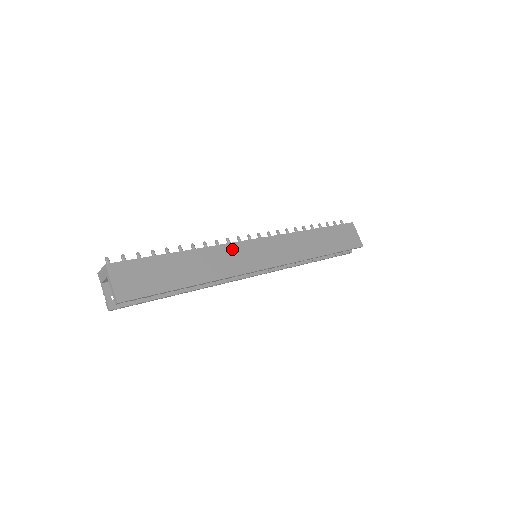
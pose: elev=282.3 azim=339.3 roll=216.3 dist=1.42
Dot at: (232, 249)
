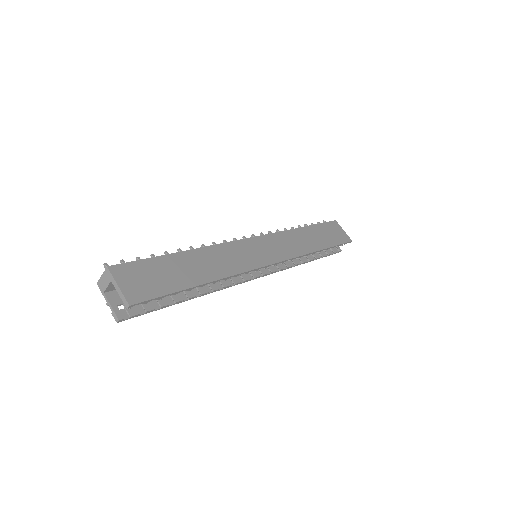
Dot at: (233, 247)
